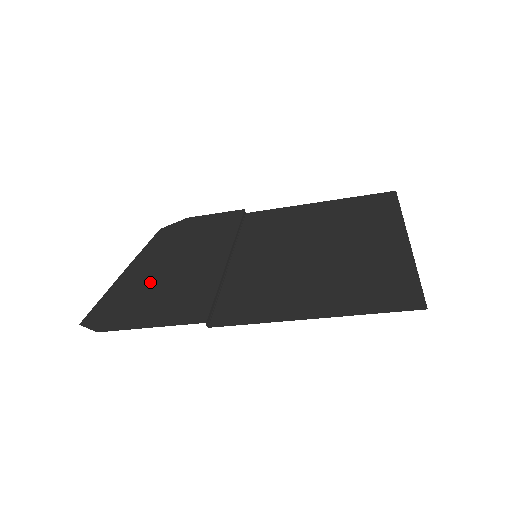
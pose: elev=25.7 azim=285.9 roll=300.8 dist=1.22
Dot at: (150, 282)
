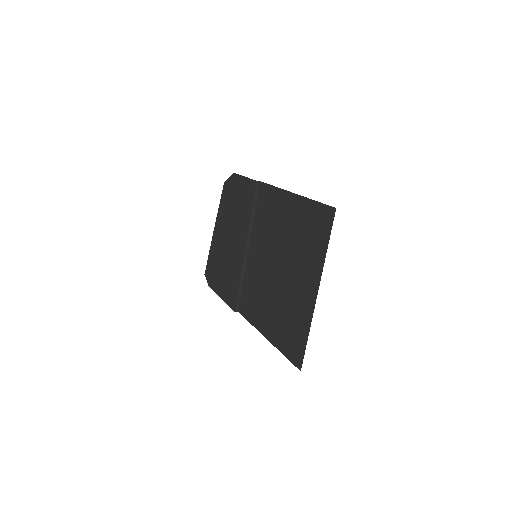
Dot at: (221, 254)
